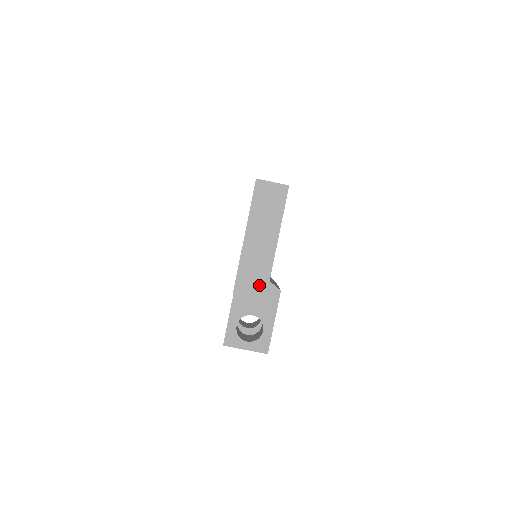
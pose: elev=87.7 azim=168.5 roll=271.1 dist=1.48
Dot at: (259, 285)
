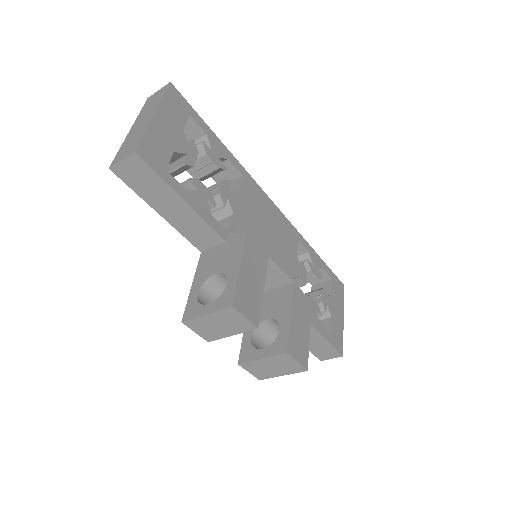
Dot at: (132, 147)
